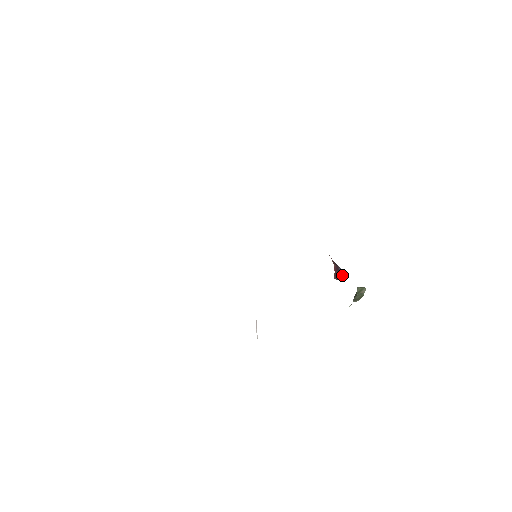
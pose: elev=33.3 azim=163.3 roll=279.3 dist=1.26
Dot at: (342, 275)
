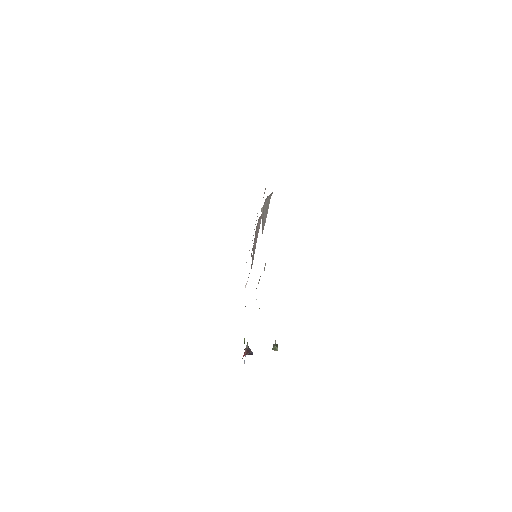
Dot at: (252, 354)
